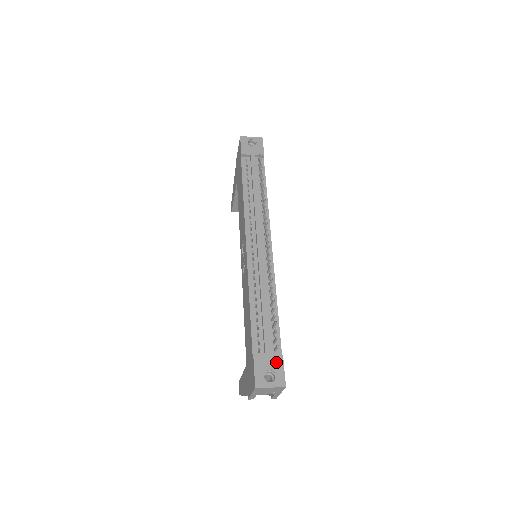
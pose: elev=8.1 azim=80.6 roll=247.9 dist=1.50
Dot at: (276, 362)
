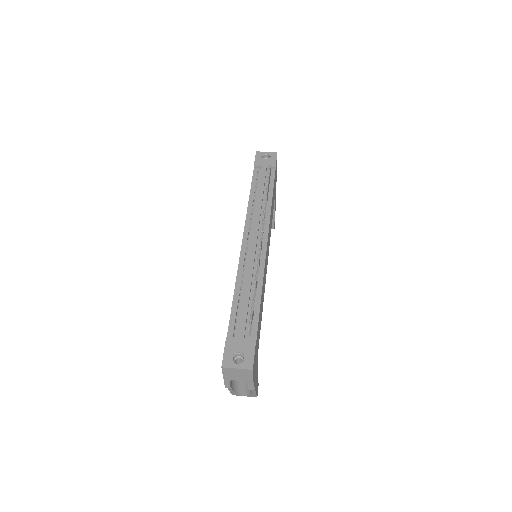
Dot at: (248, 346)
